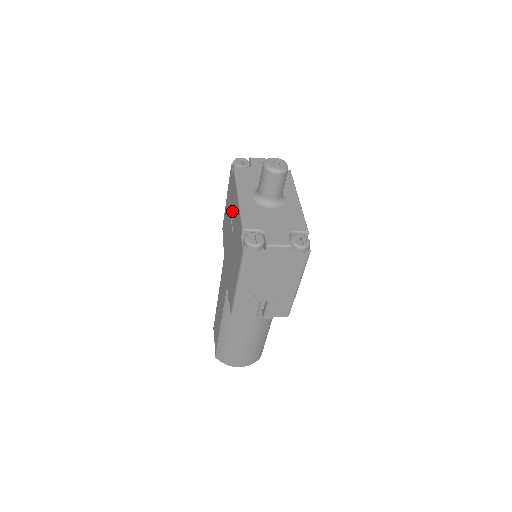
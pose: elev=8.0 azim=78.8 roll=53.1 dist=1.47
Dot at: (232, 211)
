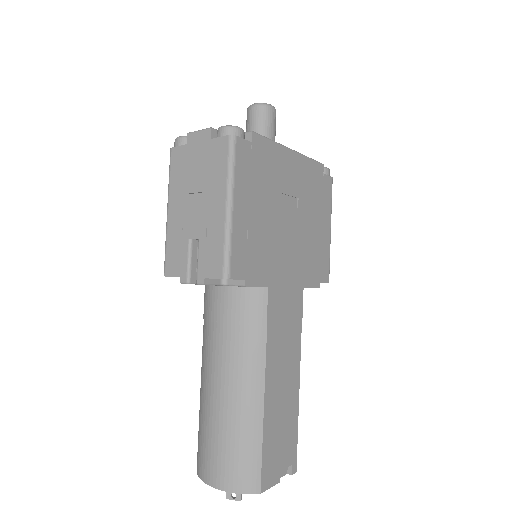
Dot at: occluded
